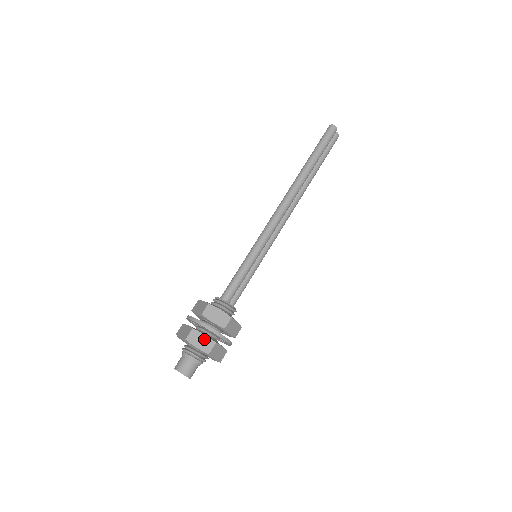
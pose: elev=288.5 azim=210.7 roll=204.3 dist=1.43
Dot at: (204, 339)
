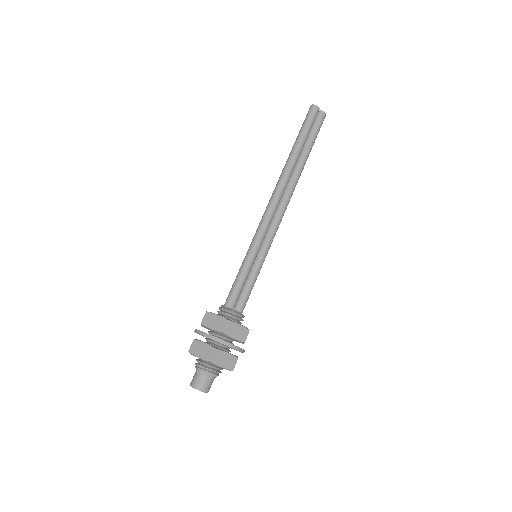
Dot at: (205, 347)
